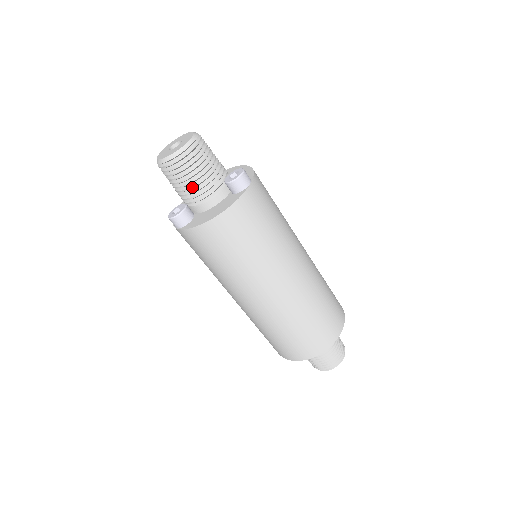
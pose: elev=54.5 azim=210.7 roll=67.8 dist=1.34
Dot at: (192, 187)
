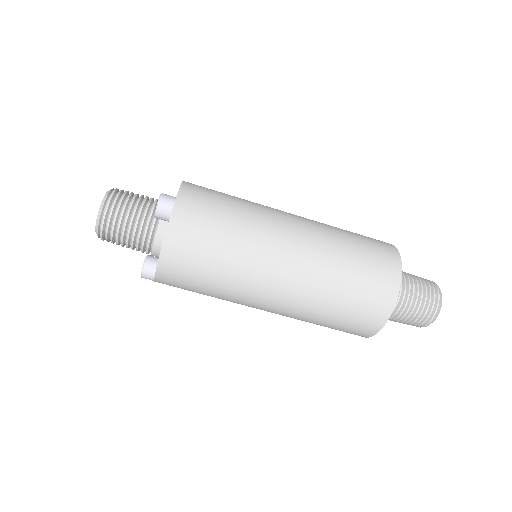
Dot at: (132, 241)
